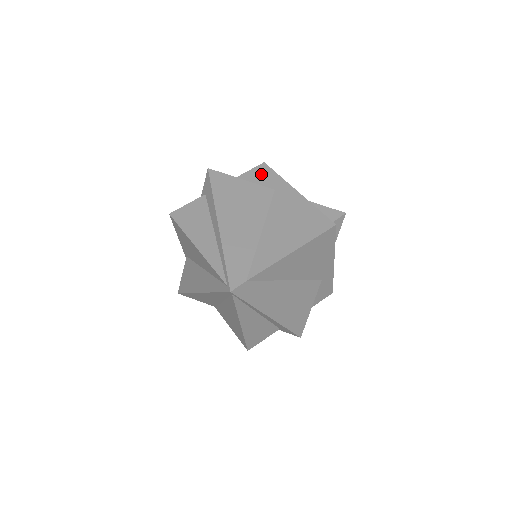
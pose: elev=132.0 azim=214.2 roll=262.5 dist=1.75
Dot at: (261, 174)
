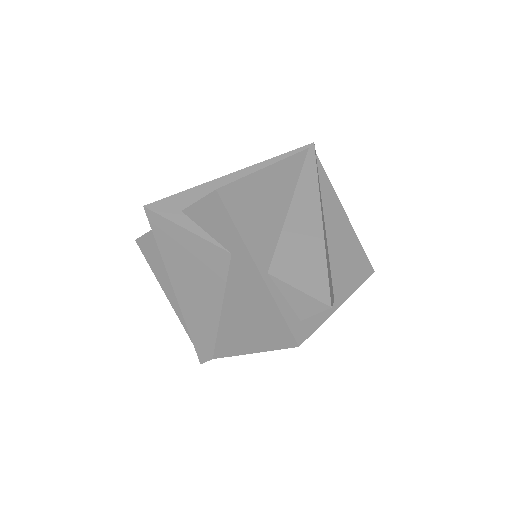
Dot at: (213, 215)
